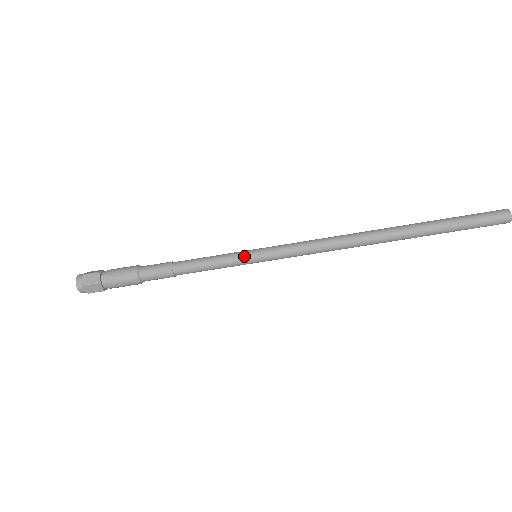
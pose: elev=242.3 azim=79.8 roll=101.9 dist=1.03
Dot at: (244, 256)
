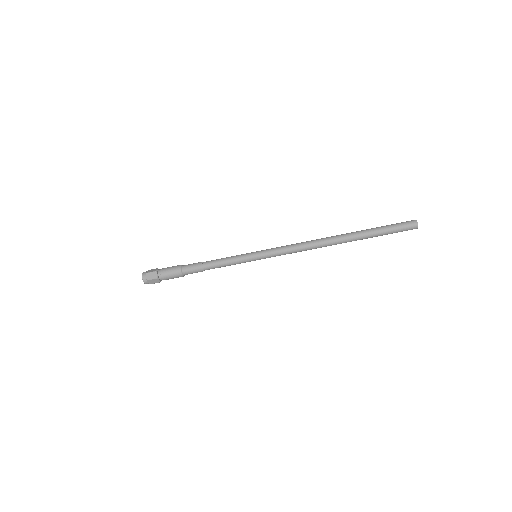
Dot at: (248, 257)
